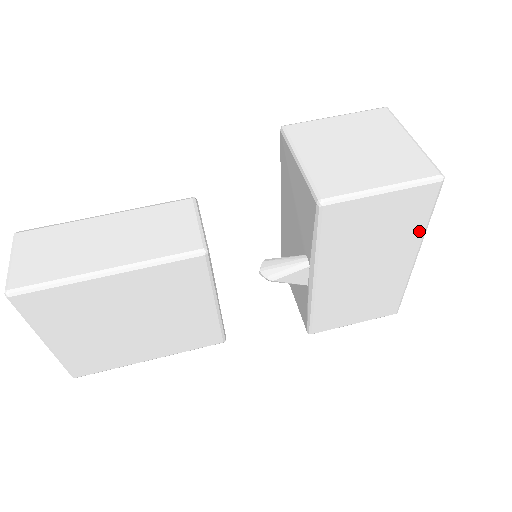
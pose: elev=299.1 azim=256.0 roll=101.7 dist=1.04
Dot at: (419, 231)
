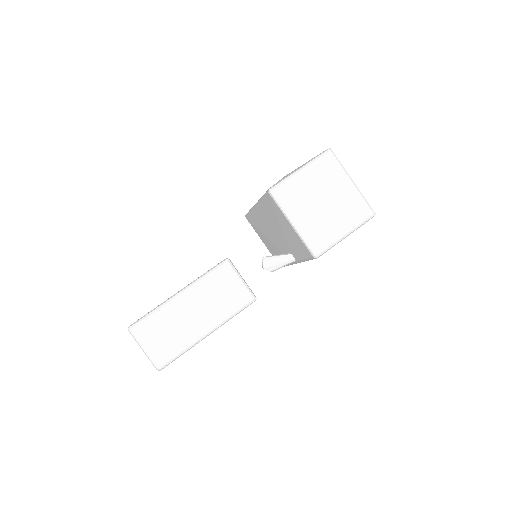
Dot at: occluded
